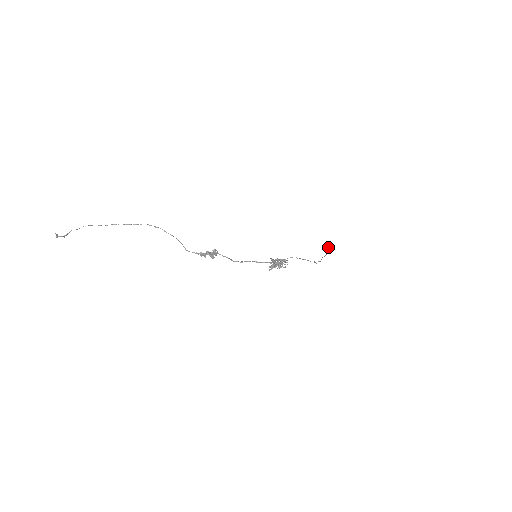
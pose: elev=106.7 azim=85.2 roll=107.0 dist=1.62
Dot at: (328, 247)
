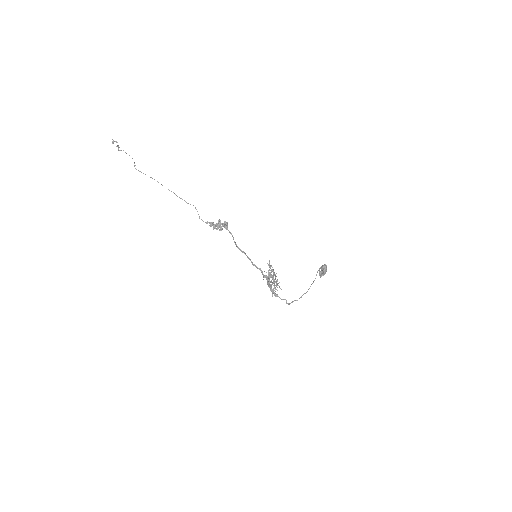
Dot at: (323, 272)
